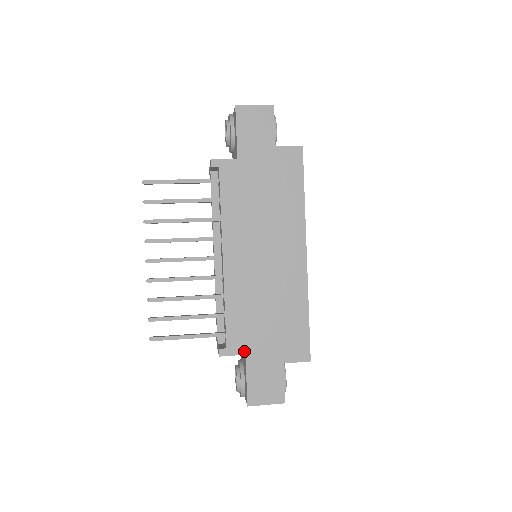
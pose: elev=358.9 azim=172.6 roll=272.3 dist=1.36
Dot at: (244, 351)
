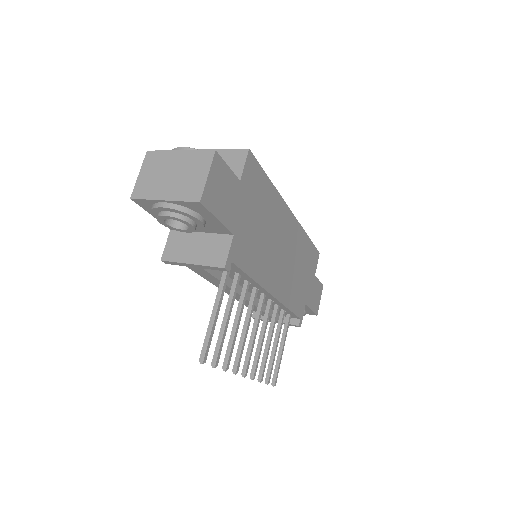
Dot at: (304, 305)
